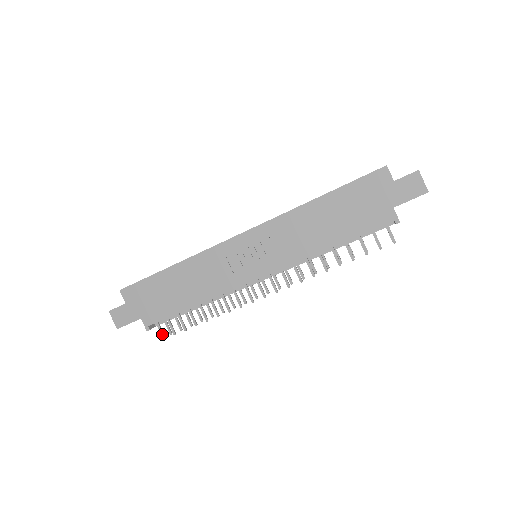
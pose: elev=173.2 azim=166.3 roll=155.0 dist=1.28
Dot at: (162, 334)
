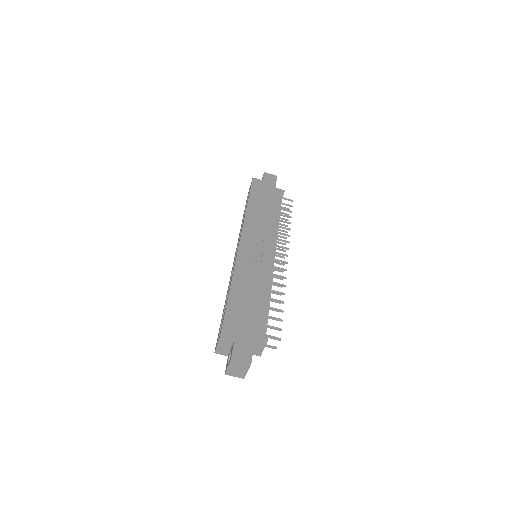
Dot at: (276, 338)
